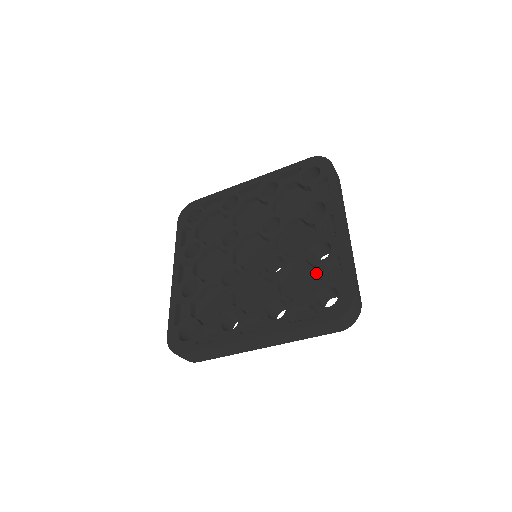
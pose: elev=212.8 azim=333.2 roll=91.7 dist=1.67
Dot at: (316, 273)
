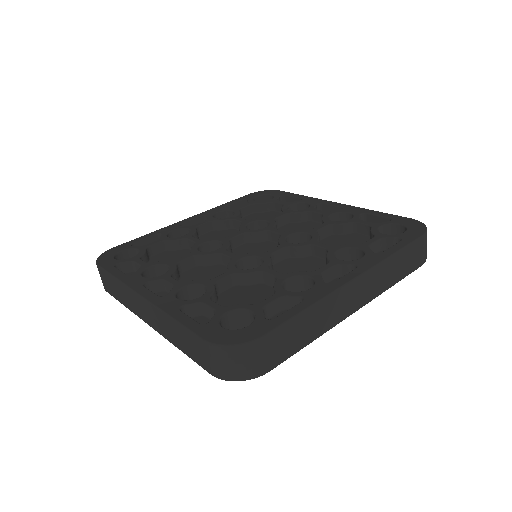
Dot at: occluded
